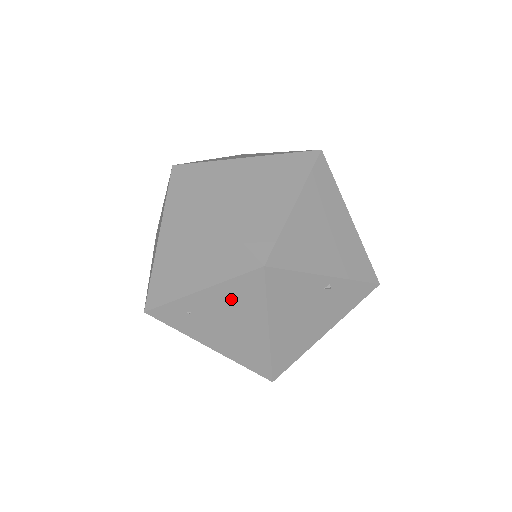
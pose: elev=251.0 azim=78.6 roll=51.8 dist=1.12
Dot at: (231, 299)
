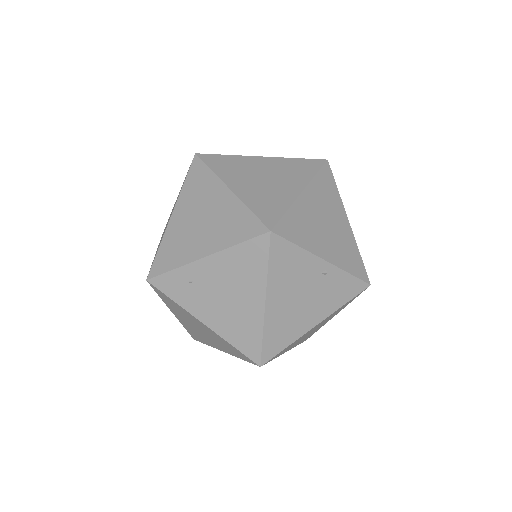
Dot at: (234, 267)
